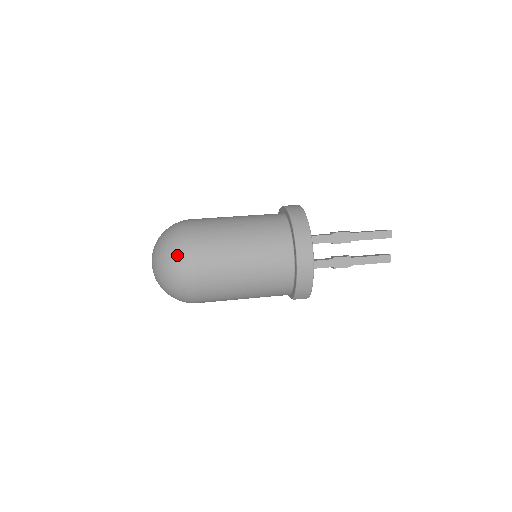
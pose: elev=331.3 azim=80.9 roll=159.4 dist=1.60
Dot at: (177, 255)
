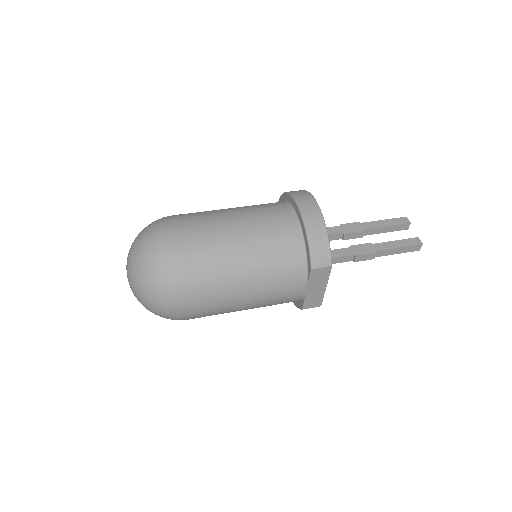
Dot at: (154, 226)
